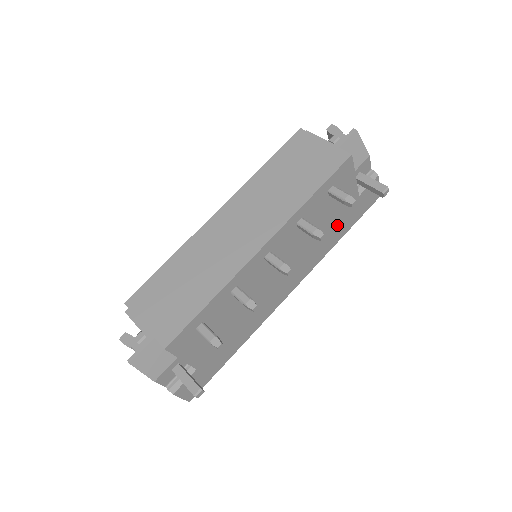
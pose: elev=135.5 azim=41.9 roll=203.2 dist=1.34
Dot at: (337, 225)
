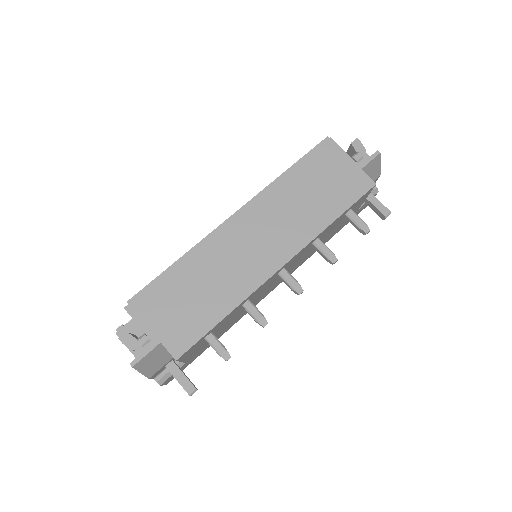
Dot at: (332, 233)
